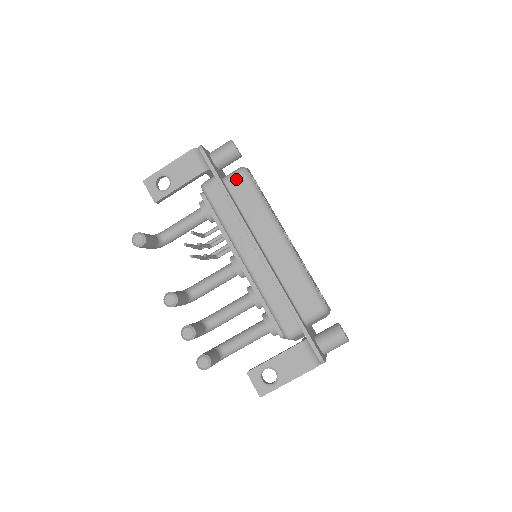
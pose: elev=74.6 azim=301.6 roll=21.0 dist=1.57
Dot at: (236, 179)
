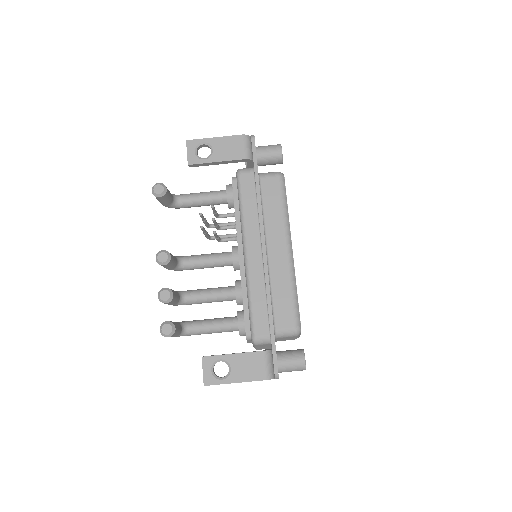
Dot at: (271, 179)
